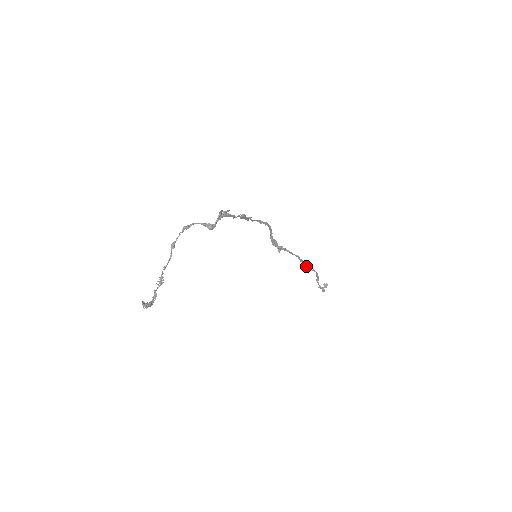
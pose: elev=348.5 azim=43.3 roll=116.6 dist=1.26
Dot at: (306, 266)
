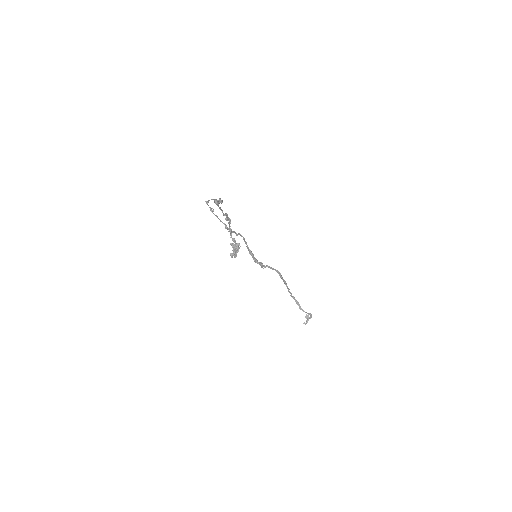
Dot at: occluded
